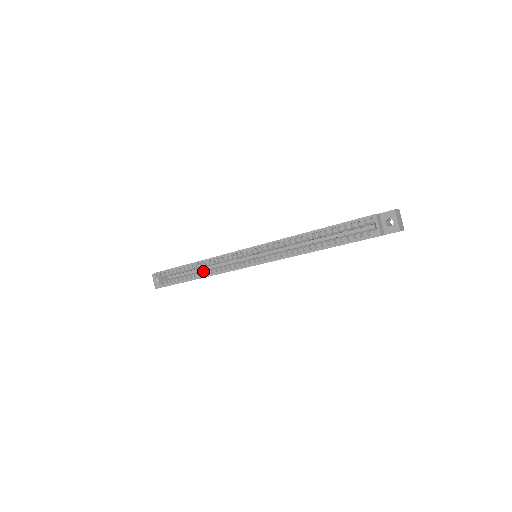
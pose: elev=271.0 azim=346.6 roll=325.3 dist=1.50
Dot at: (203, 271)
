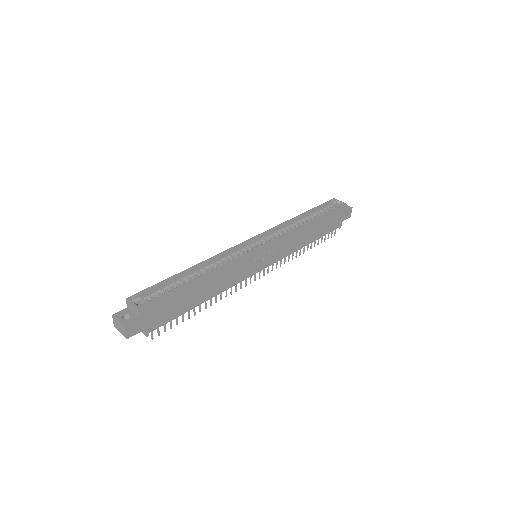
Dot at: occluded
